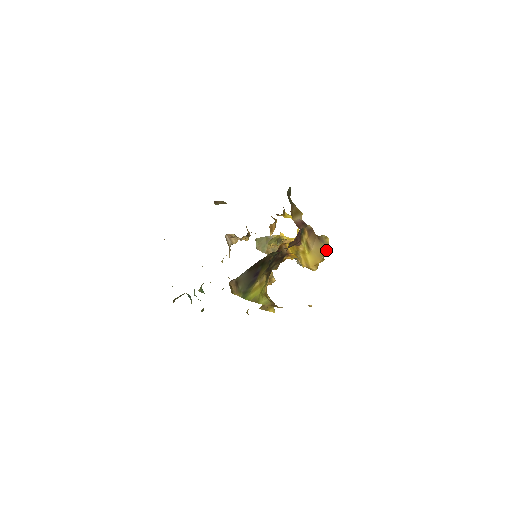
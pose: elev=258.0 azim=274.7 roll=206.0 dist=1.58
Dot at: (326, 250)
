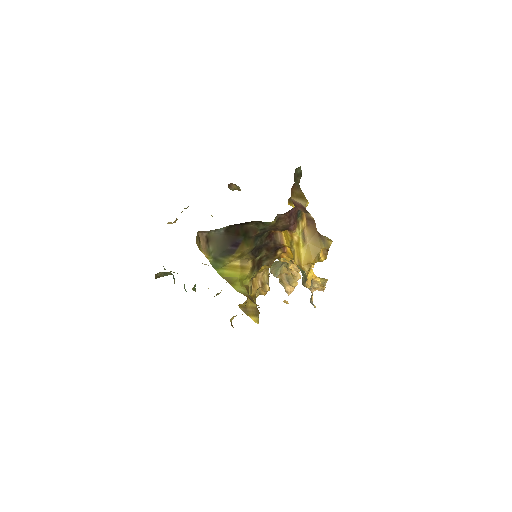
Dot at: (326, 254)
